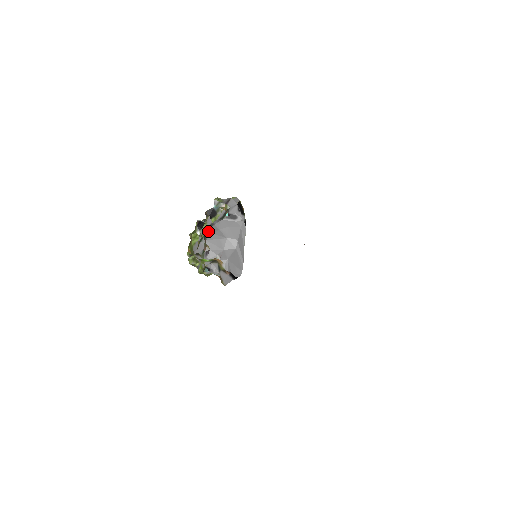
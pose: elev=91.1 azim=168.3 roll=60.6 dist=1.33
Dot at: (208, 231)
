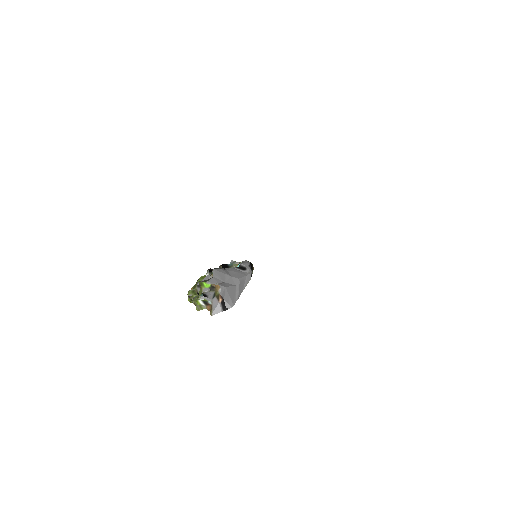
Dot at: occluded
